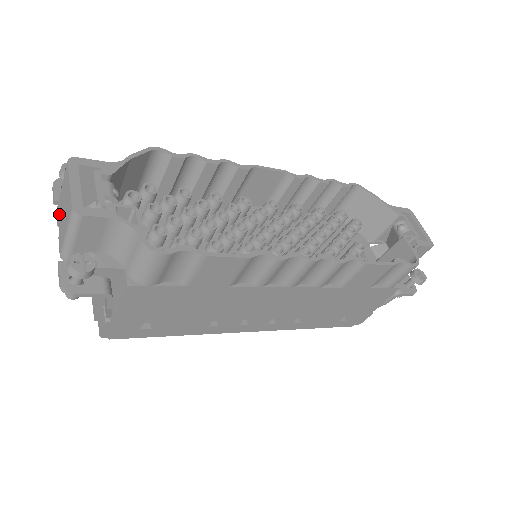
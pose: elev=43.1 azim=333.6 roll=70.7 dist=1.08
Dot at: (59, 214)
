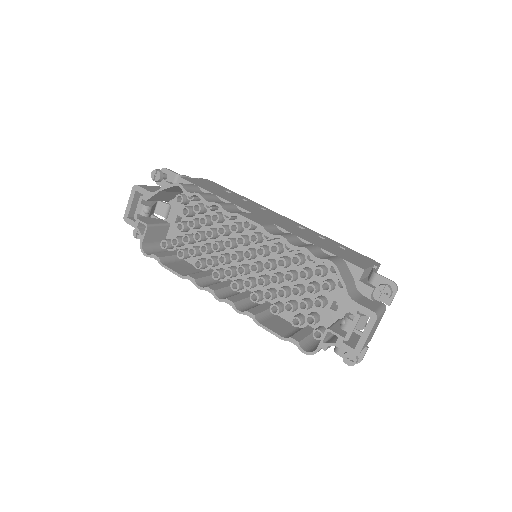
Dot at: occluded
